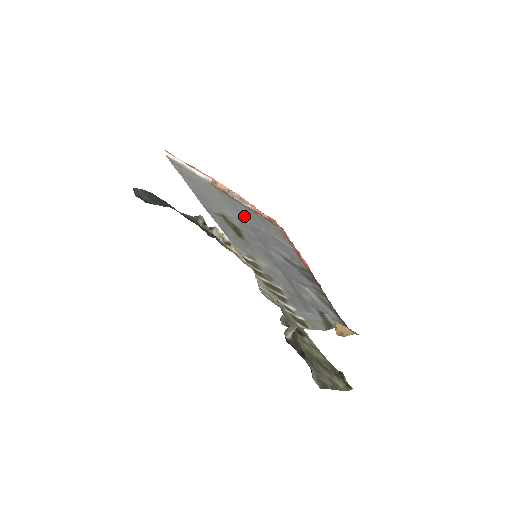
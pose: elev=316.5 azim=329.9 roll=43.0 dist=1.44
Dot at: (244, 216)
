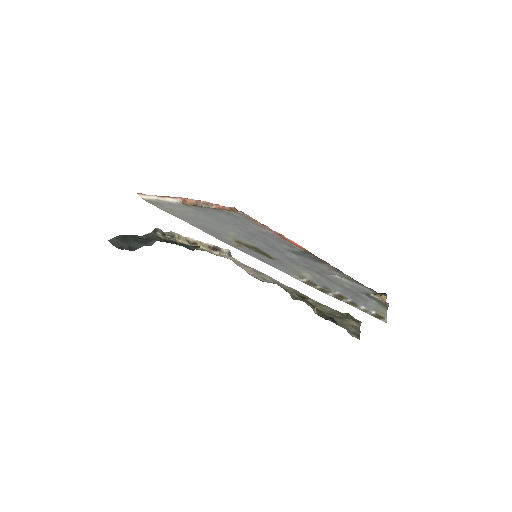
Dot at: (233, 225)
